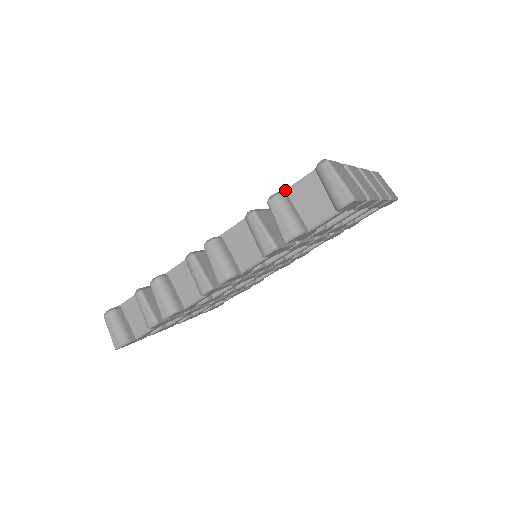
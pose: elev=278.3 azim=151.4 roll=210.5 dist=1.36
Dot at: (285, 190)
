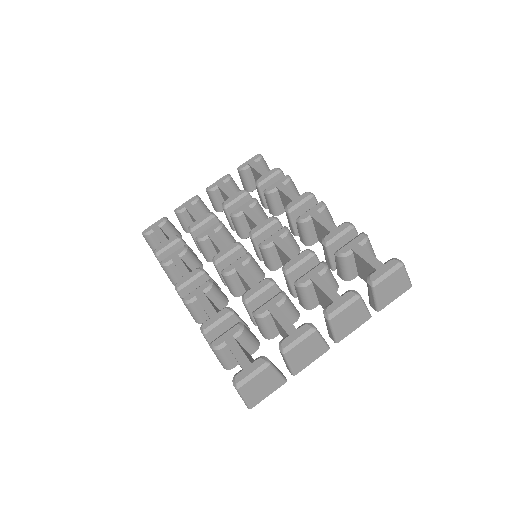
Dot at: (226, 344)
